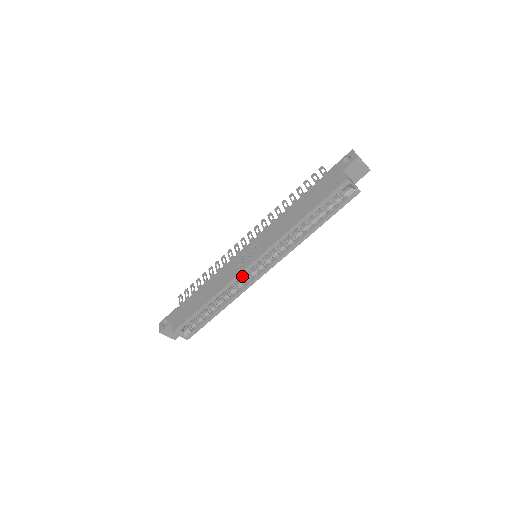
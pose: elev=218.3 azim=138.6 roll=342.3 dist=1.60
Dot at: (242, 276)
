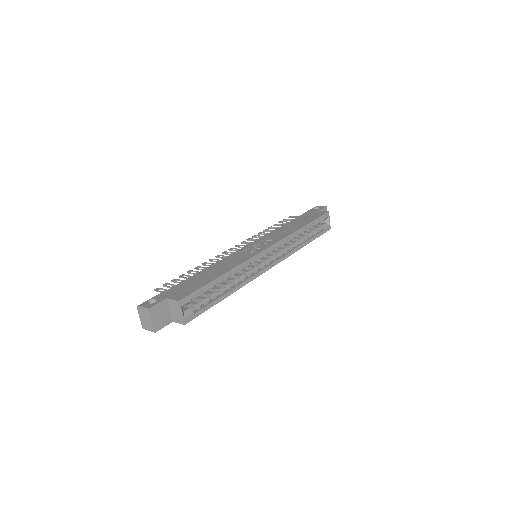
Dot at: (255, 261)
